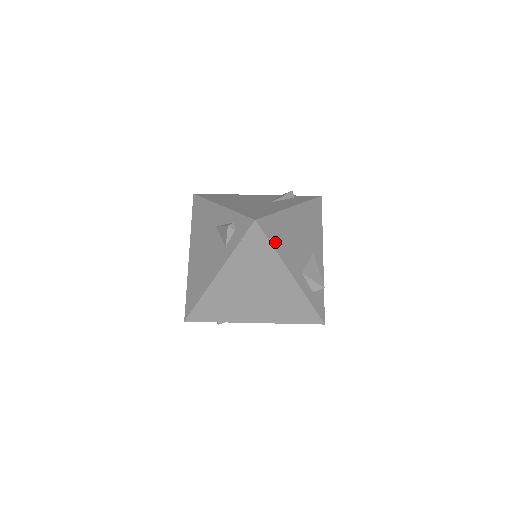
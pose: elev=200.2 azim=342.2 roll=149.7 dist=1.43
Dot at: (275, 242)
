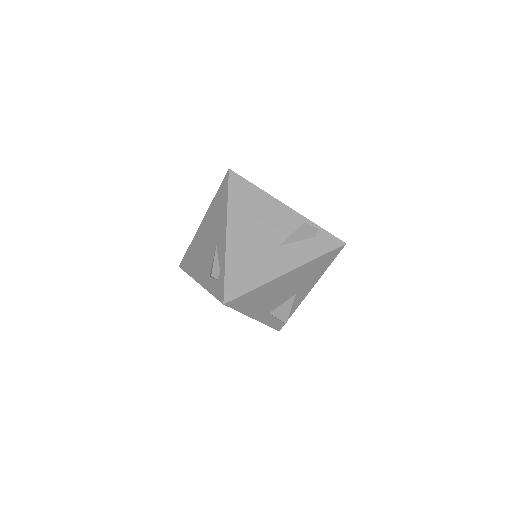
Dot at: (244, 307)
